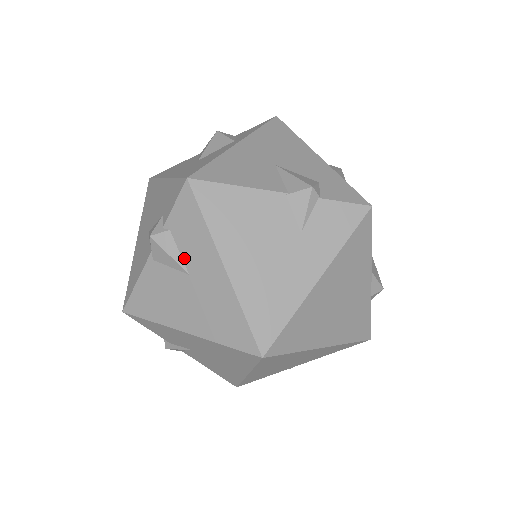
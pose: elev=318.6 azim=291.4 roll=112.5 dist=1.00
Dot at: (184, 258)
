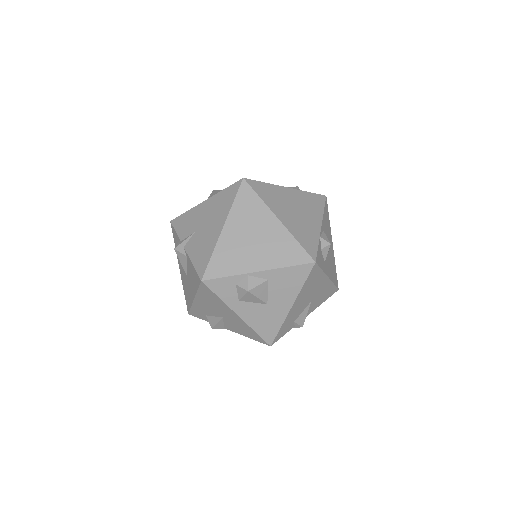
Dot at: occluded
